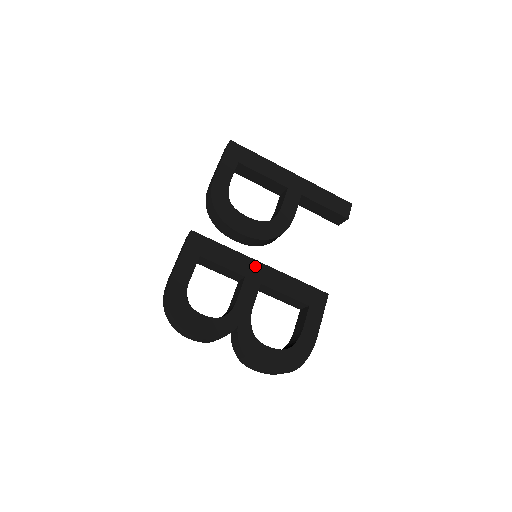
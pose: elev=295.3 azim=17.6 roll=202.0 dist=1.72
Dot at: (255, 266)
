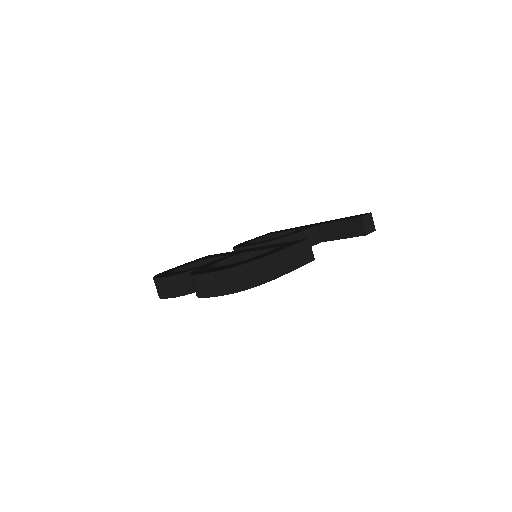
Dot at: (243, 250)
